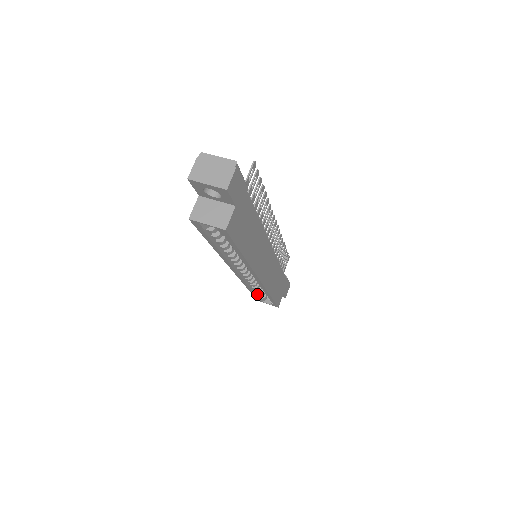
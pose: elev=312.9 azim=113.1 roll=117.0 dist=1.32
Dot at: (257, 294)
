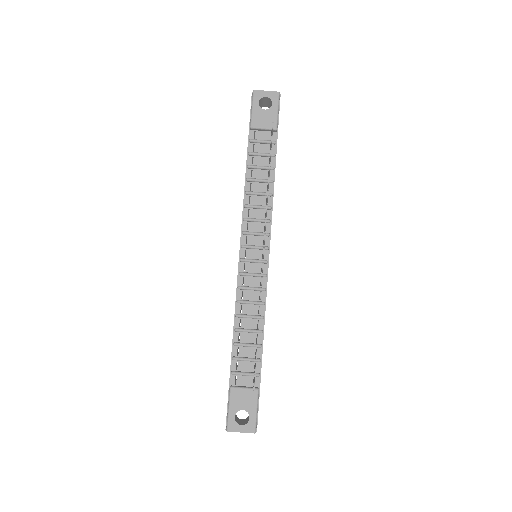
Dot at: occluded
